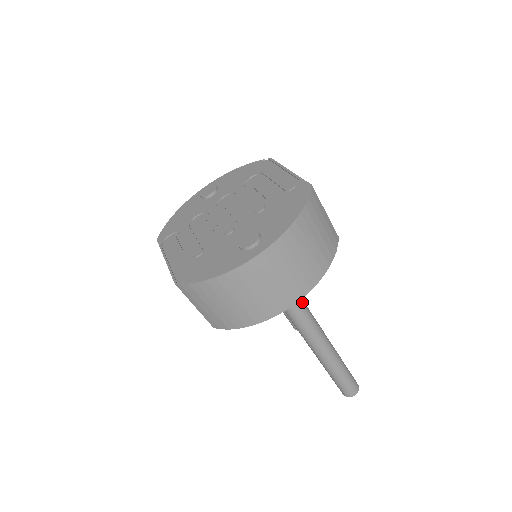
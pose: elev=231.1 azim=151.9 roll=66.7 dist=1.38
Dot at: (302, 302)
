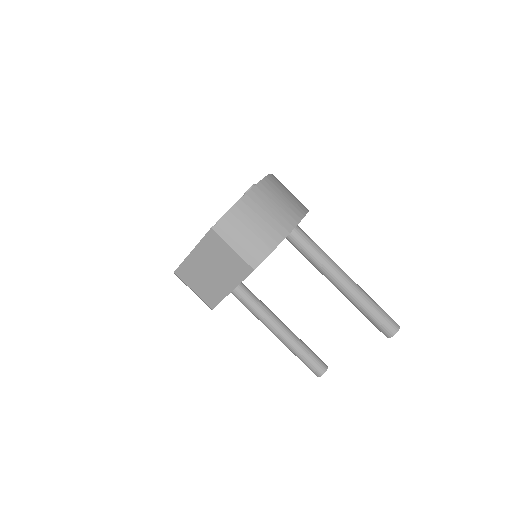
Dot at: occluded
